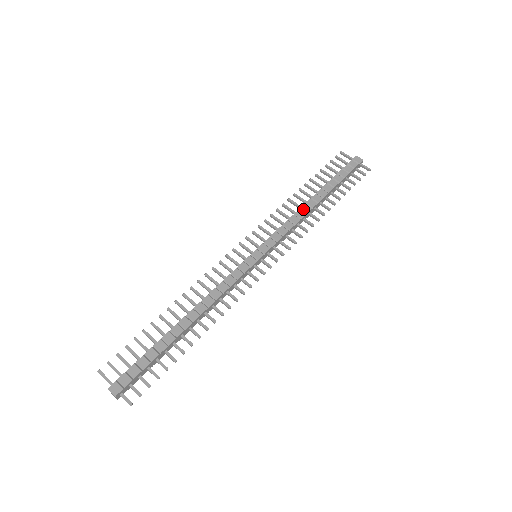
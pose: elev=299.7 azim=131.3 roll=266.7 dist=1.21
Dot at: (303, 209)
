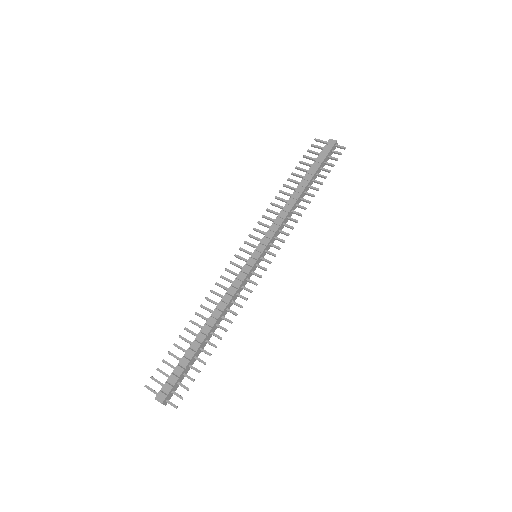
Dot at: (289, 203)
